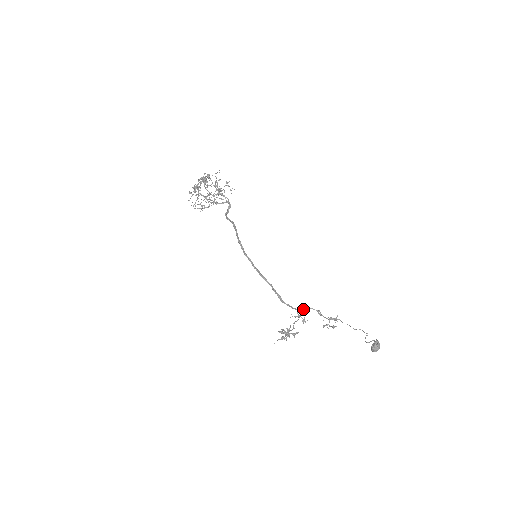
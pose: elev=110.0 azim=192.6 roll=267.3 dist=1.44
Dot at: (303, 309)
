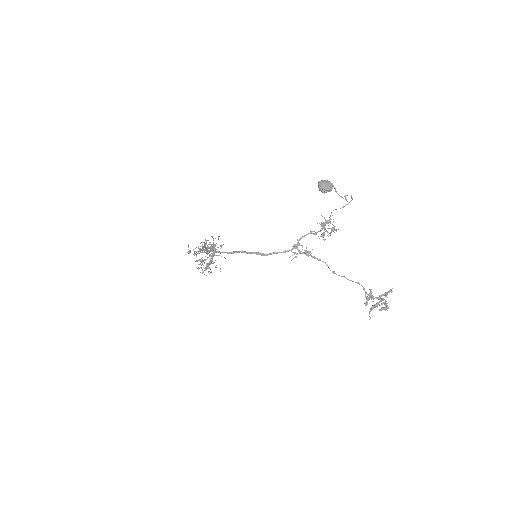
Dot at: (296, 245)
